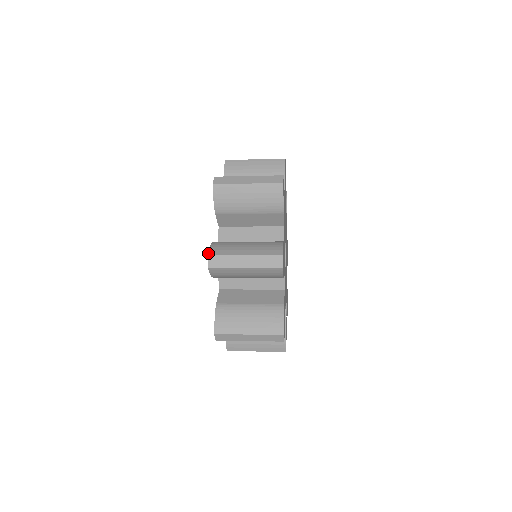
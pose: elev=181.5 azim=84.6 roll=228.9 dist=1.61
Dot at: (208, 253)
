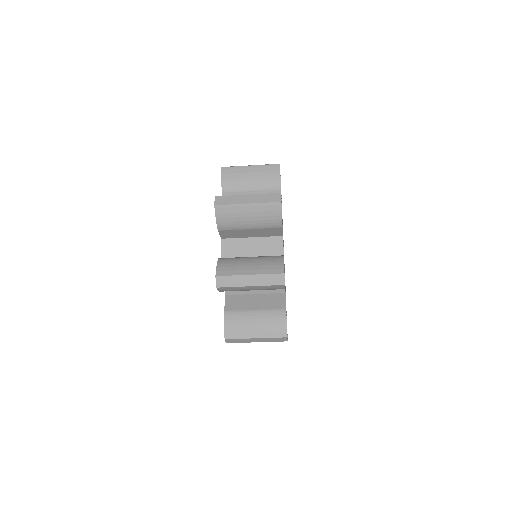
Dot at: (215, 196)
